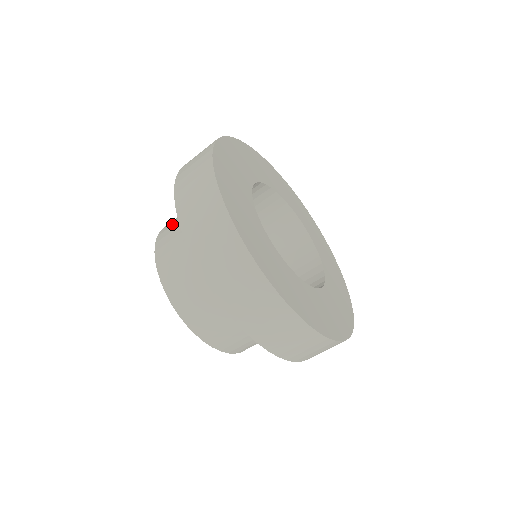
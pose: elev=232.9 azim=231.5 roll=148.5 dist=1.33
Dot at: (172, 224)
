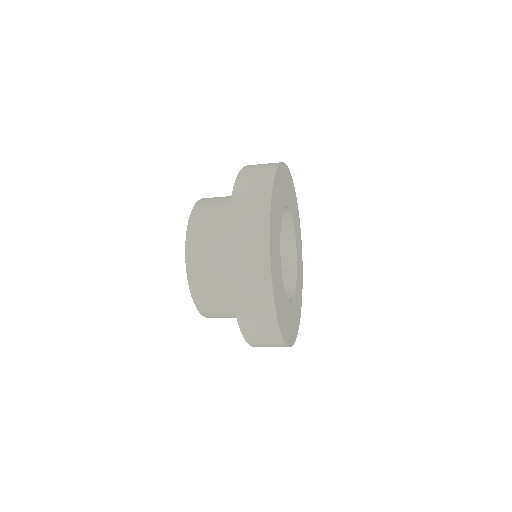
Dot at: (205, 286)
